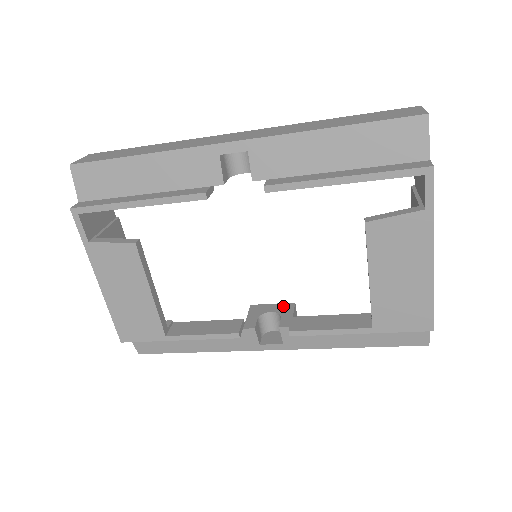
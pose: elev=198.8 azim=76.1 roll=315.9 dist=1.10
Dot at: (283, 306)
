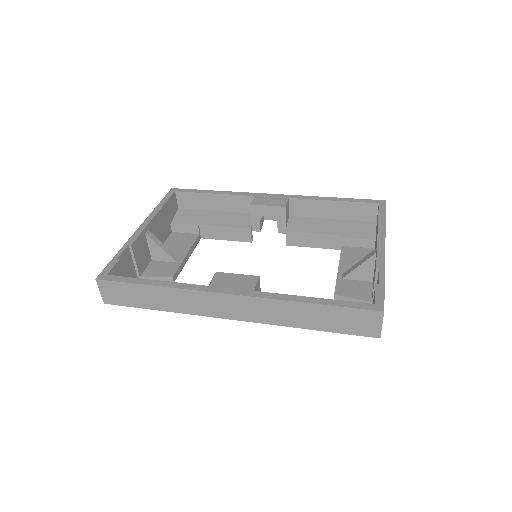
Dot at: (277, 211)
